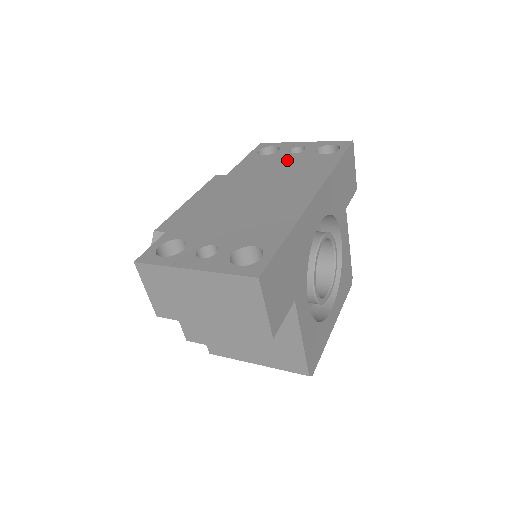
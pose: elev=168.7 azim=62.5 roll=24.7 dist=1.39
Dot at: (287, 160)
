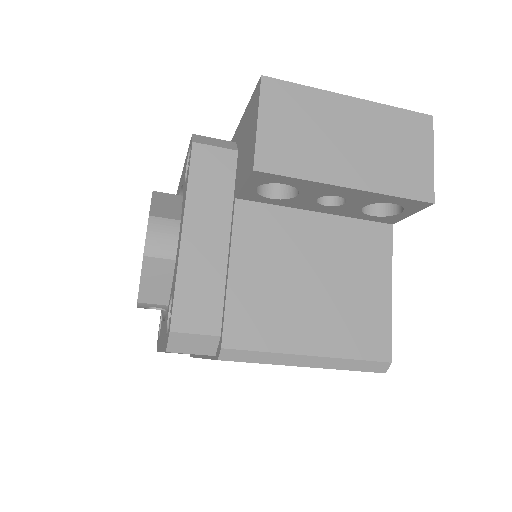
Dot at: occluded
